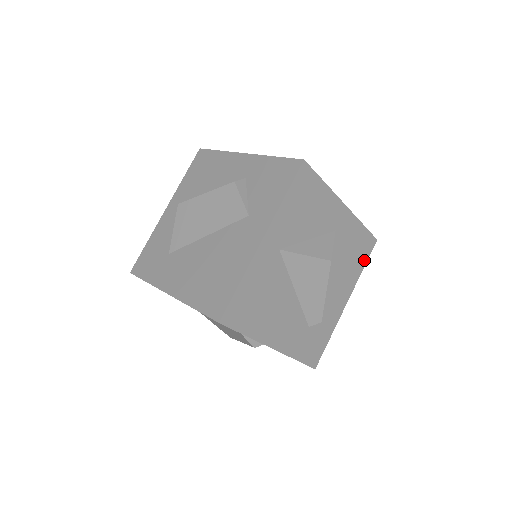
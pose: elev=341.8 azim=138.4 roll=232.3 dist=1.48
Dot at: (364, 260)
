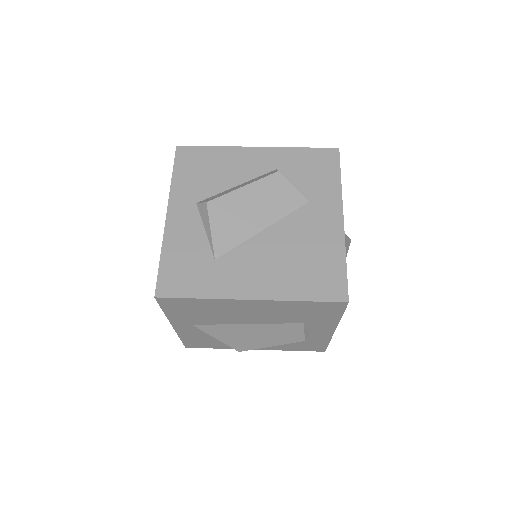
Dot at: occluded
